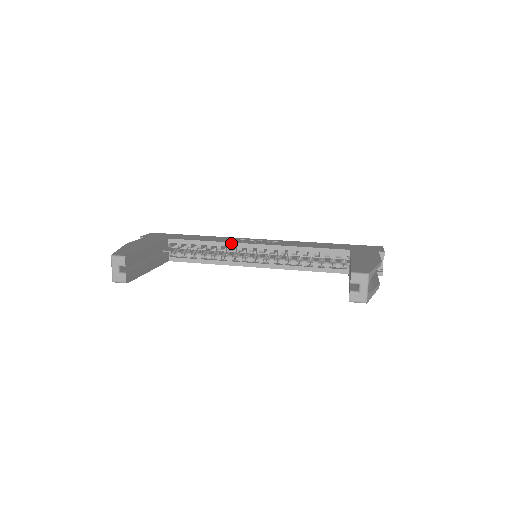
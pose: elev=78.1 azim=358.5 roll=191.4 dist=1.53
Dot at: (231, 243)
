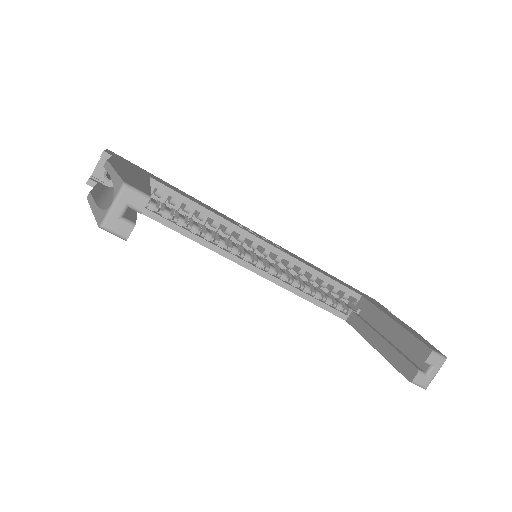
Dot at: (236, 226)
